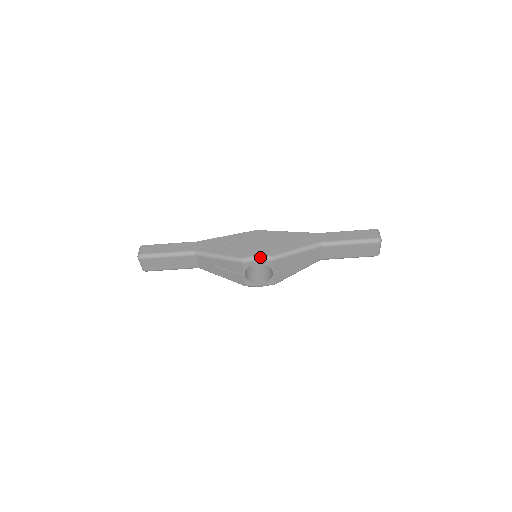
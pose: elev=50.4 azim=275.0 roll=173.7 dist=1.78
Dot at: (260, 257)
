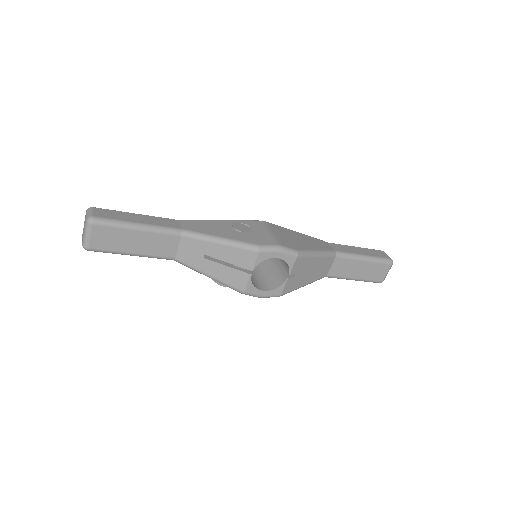
Dot at: (284, 248)
